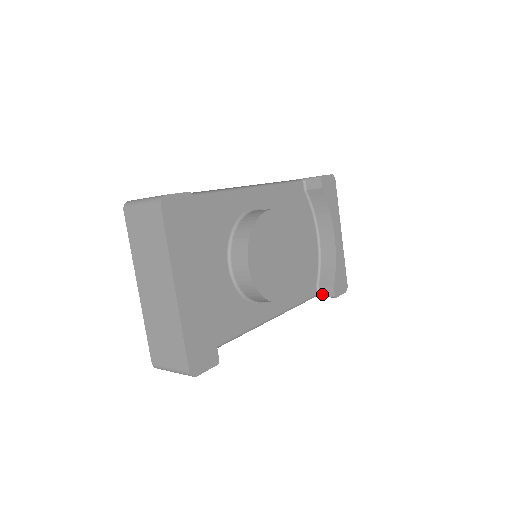
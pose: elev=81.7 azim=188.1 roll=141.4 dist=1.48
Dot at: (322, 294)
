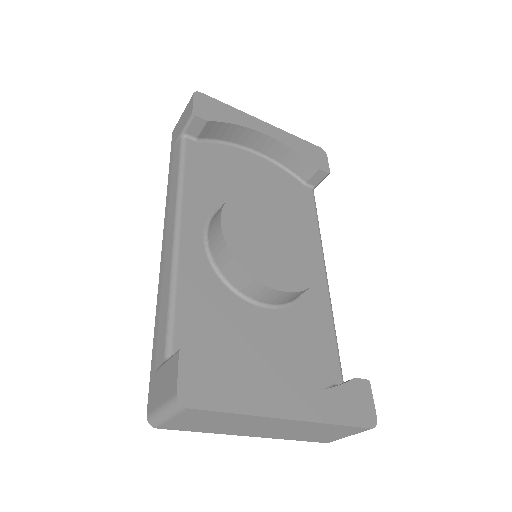
Dot at: (316, 184)
